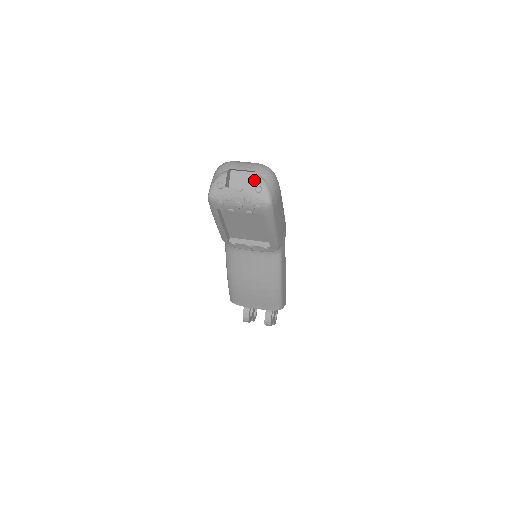
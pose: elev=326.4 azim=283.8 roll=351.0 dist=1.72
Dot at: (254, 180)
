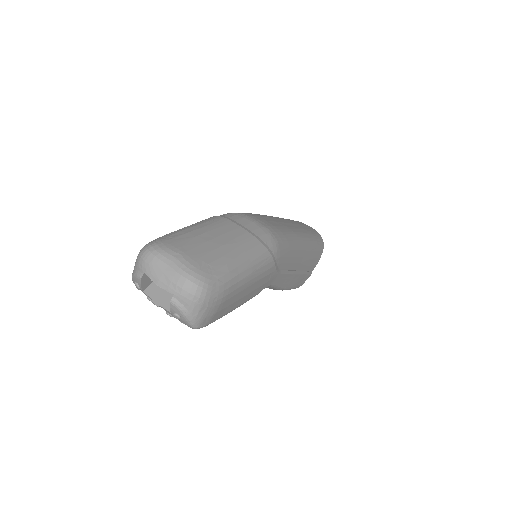
Dot at: (170, 306)
